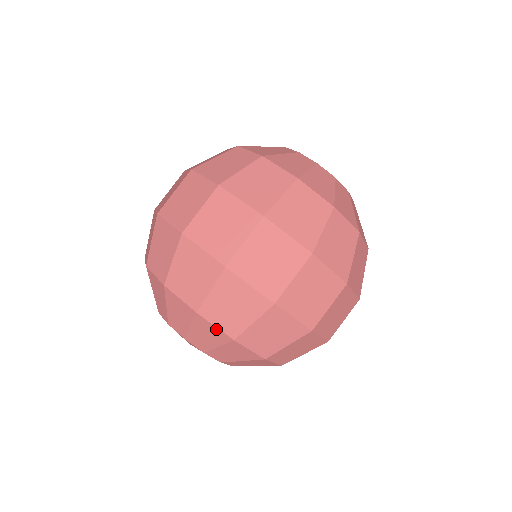
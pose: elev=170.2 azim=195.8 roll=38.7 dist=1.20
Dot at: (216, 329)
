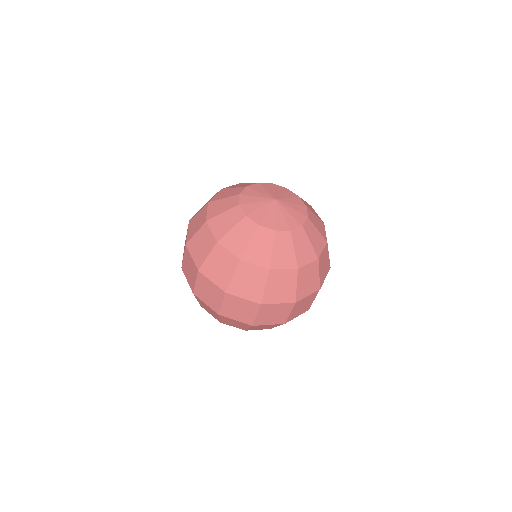
Dot at: occluded
